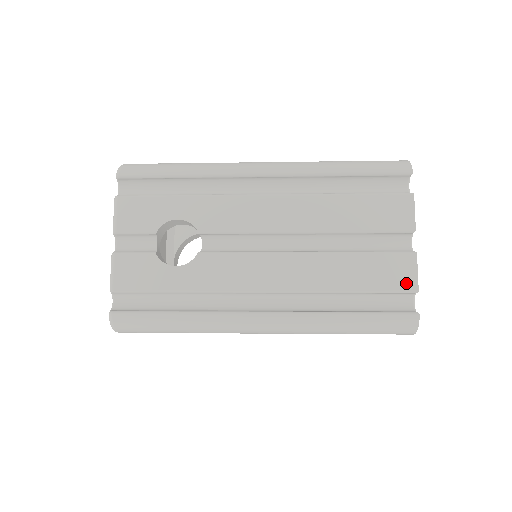
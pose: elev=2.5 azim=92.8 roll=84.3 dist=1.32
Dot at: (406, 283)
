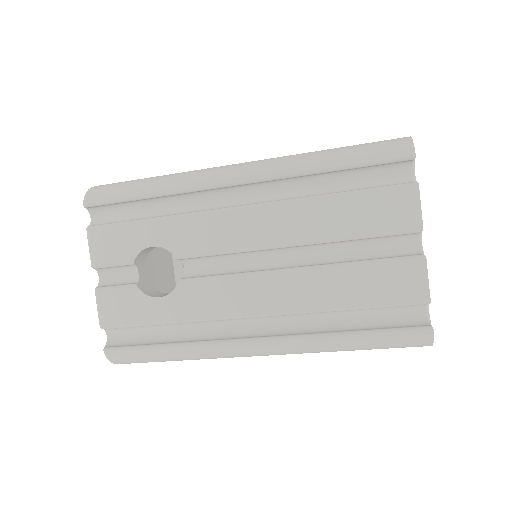
Dot at: (415, 294)
